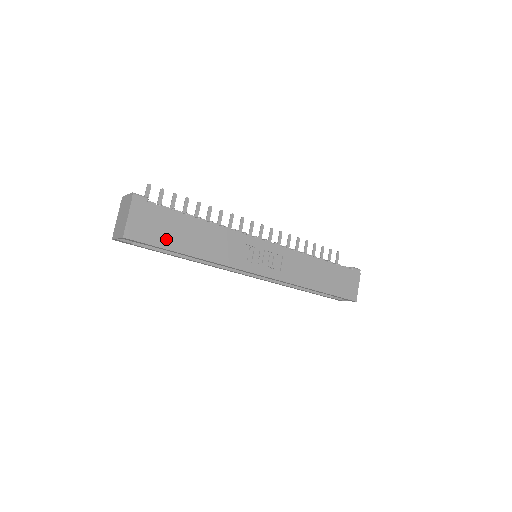
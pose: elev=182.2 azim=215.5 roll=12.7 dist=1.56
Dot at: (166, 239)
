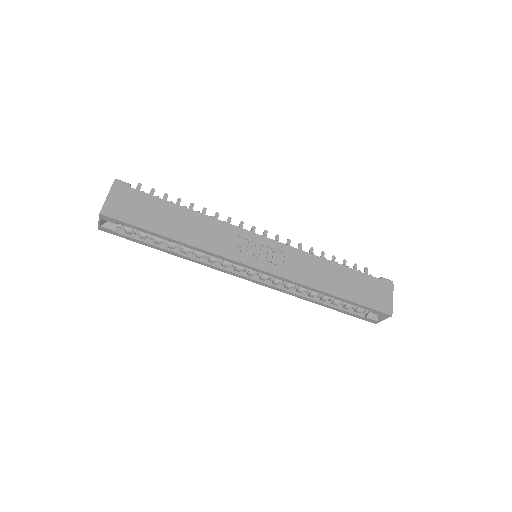
Dot at: (146, 220)
